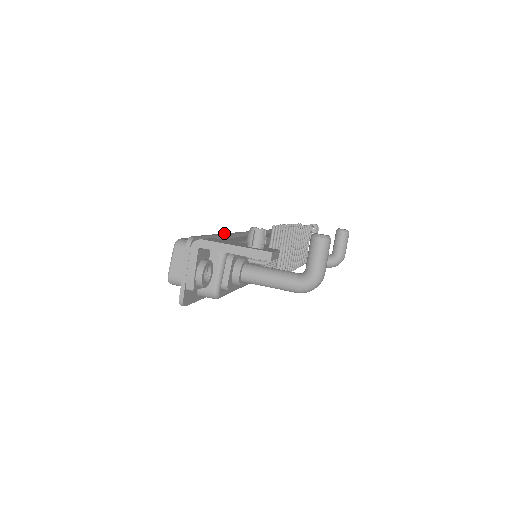
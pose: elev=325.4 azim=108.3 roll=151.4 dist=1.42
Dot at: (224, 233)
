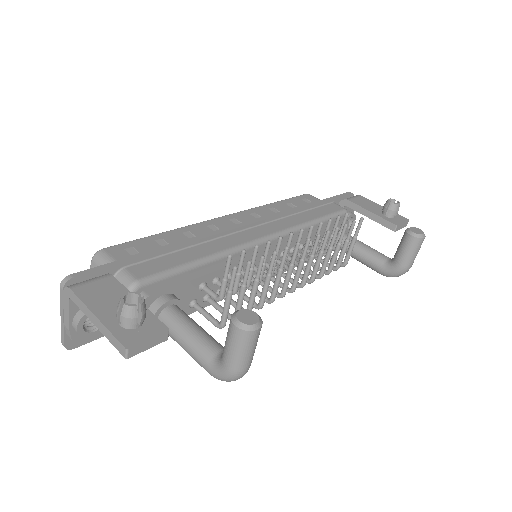
Dot at: occluded
